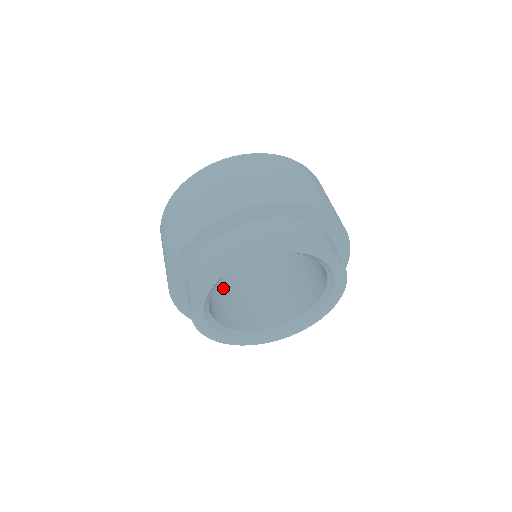
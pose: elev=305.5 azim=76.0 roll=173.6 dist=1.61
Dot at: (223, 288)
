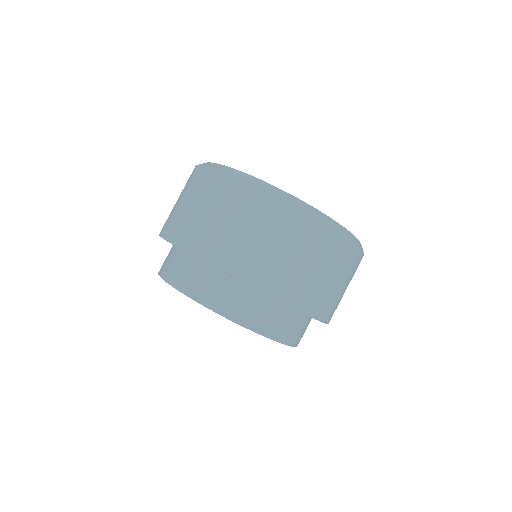
Dot at: occluded
